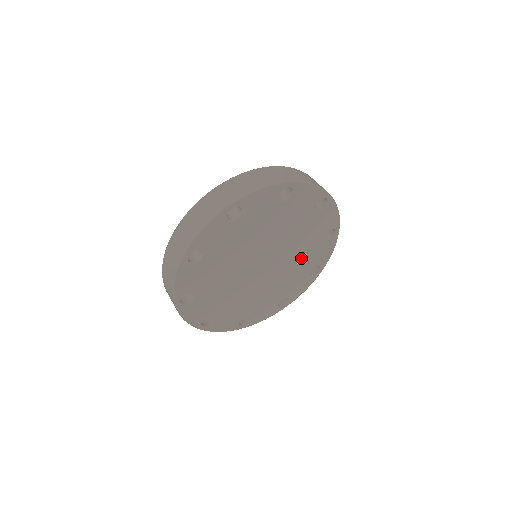
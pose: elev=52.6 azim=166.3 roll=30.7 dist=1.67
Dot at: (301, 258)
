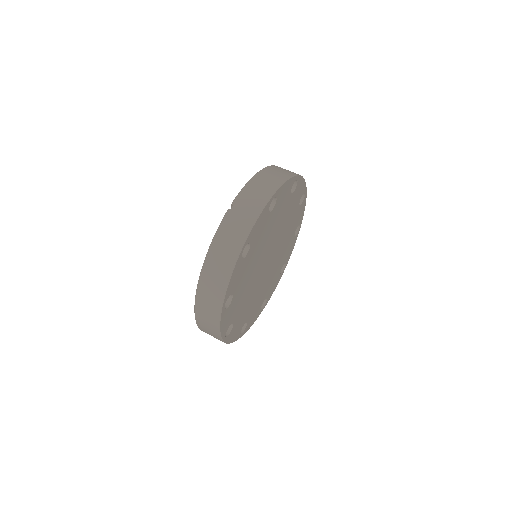
Dot at: (287, 218)
